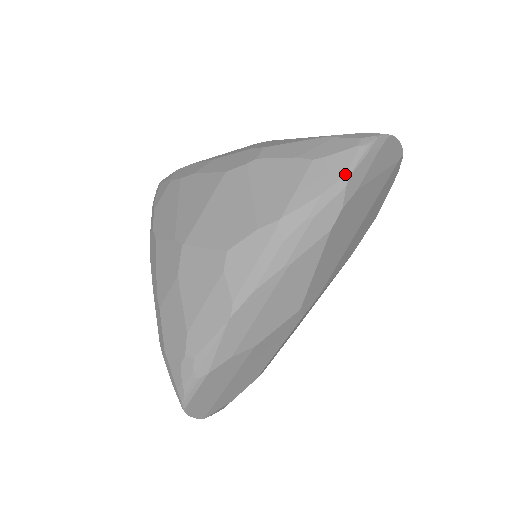
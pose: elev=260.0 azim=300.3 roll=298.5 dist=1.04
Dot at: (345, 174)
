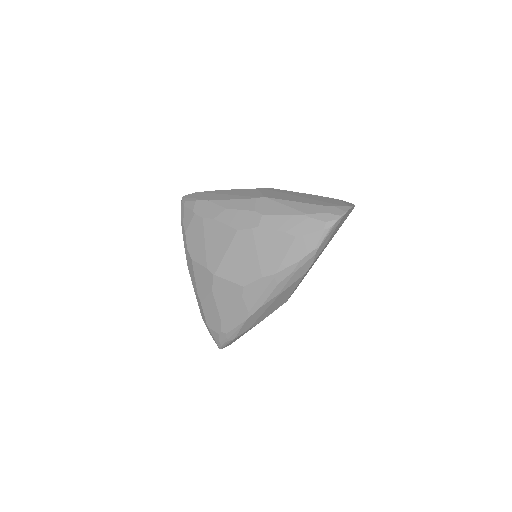
Dot at: (315, 248)
